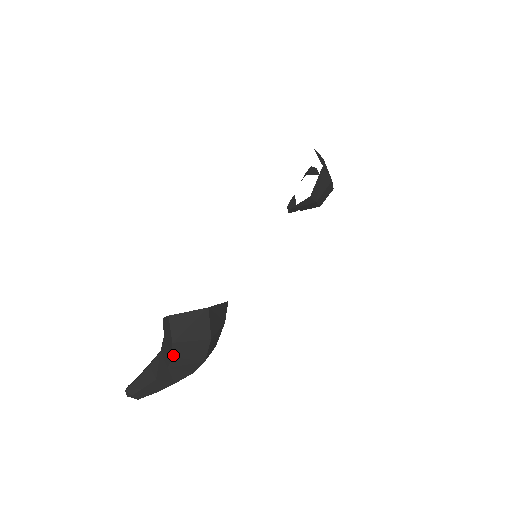
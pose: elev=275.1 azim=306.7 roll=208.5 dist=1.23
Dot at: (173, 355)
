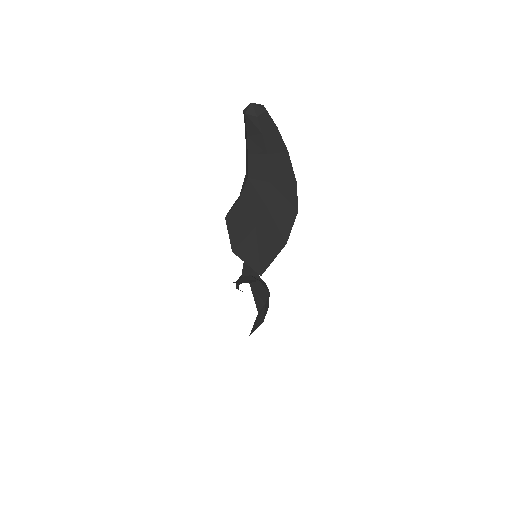
Dot at: occluded
